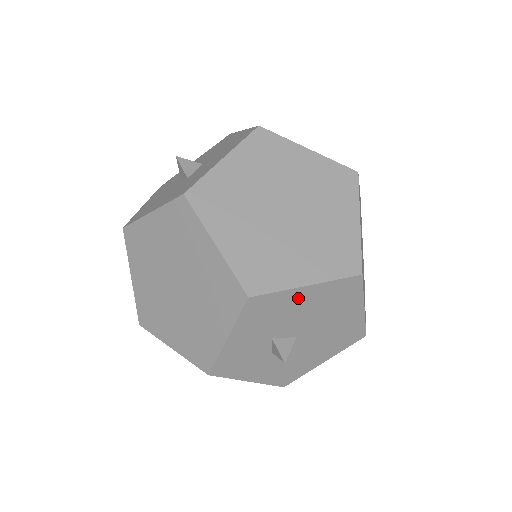
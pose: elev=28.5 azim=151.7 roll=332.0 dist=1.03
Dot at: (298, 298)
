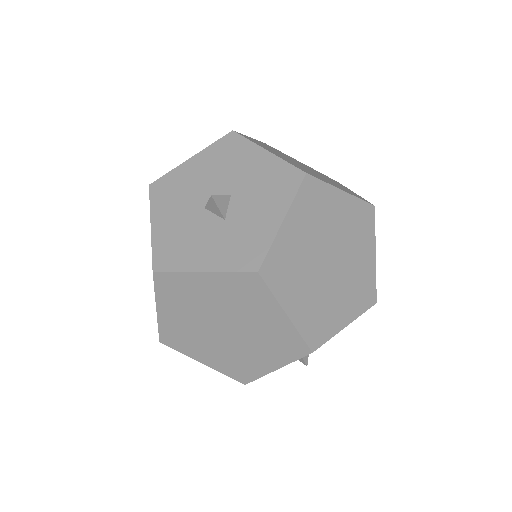
Dot at: occluded
